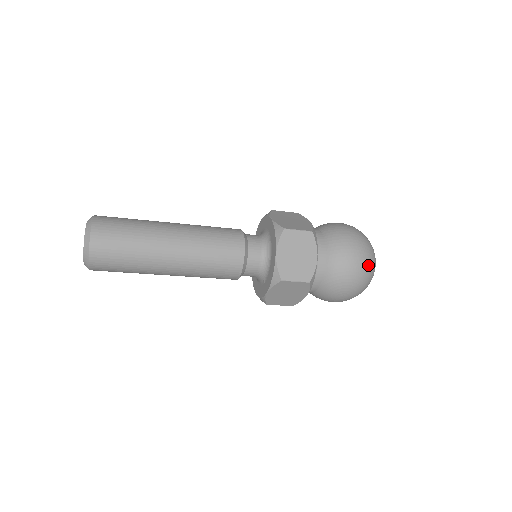
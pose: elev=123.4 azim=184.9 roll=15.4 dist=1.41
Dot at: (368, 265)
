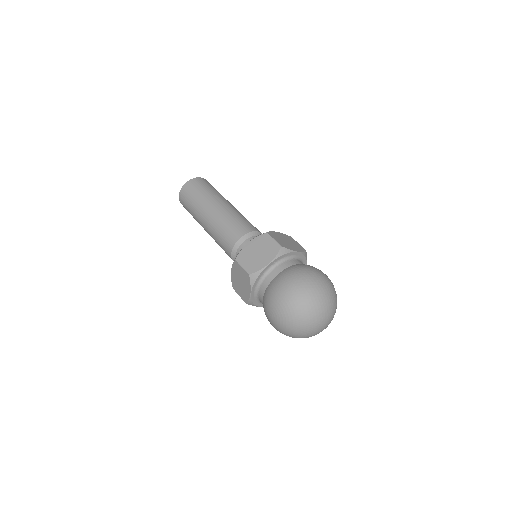
Dot at: (300, 300)
